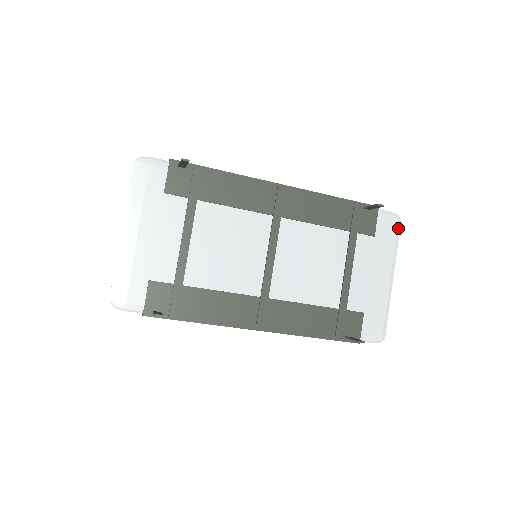
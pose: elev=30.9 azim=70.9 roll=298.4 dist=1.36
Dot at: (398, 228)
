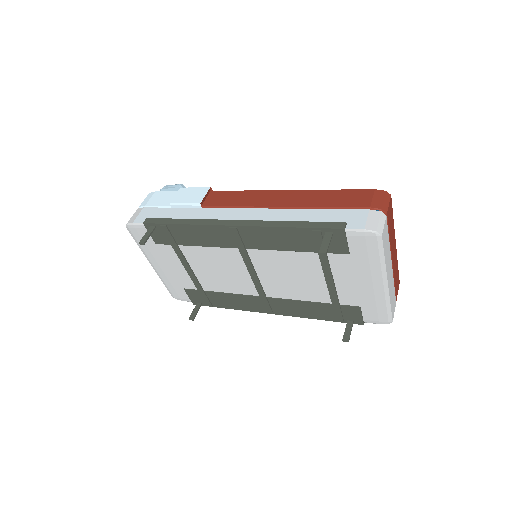
Dot at: (379, 243)
